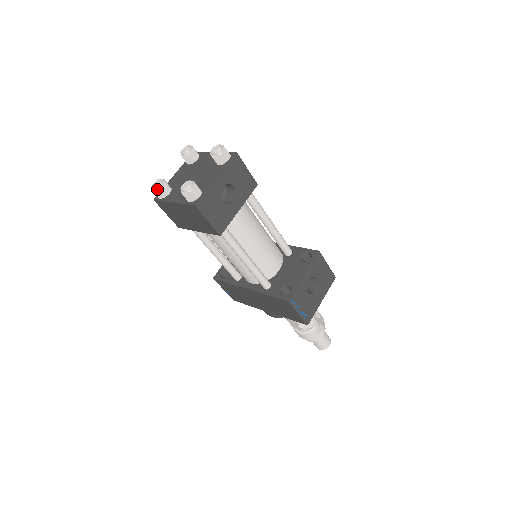
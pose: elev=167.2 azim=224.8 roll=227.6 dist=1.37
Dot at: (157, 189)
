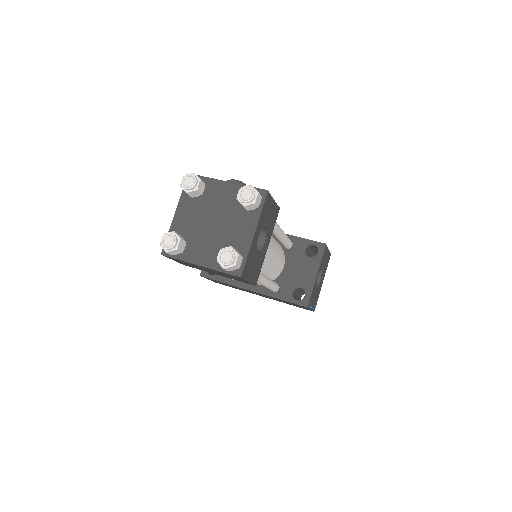
Dot at: (172, 250)
